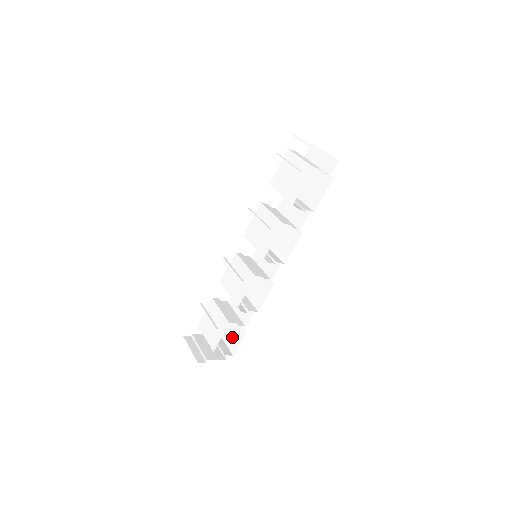
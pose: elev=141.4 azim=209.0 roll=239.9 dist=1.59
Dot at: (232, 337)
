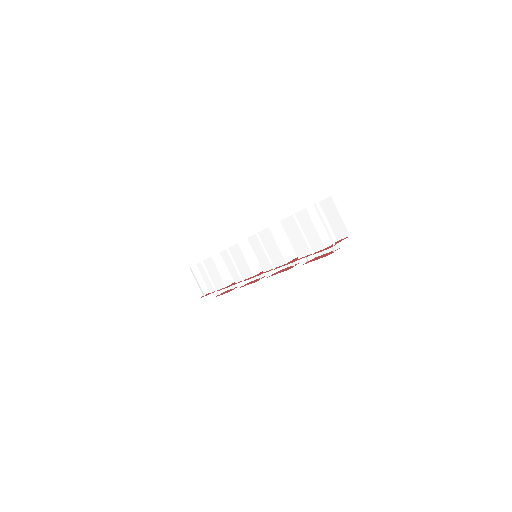
Dot at: occluded
